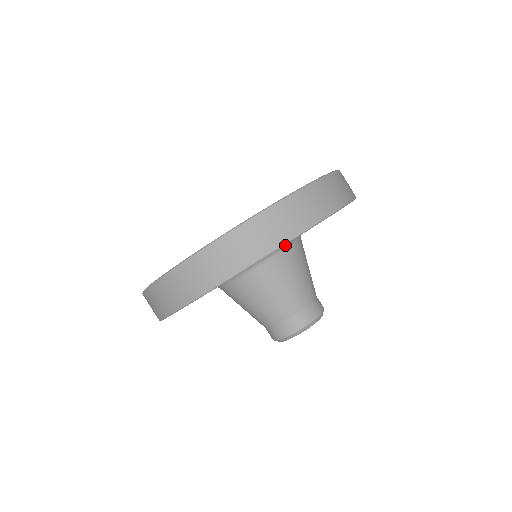
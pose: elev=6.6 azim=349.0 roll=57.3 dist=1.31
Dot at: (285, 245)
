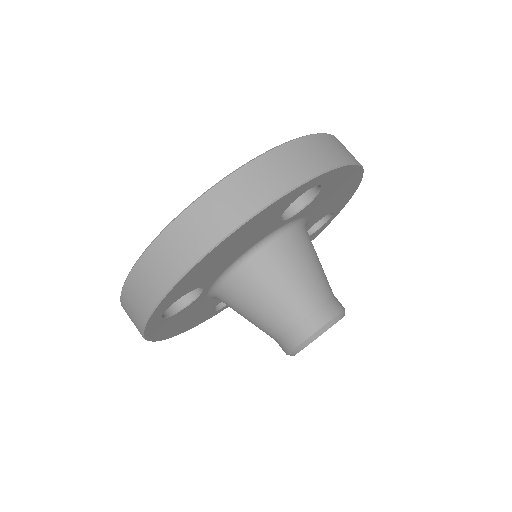
Dot at: (264, 241)
